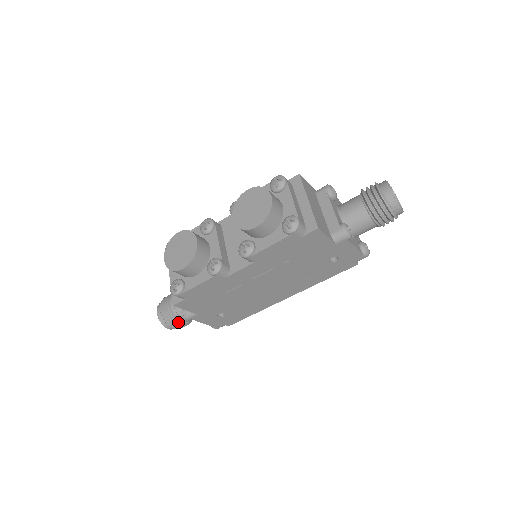
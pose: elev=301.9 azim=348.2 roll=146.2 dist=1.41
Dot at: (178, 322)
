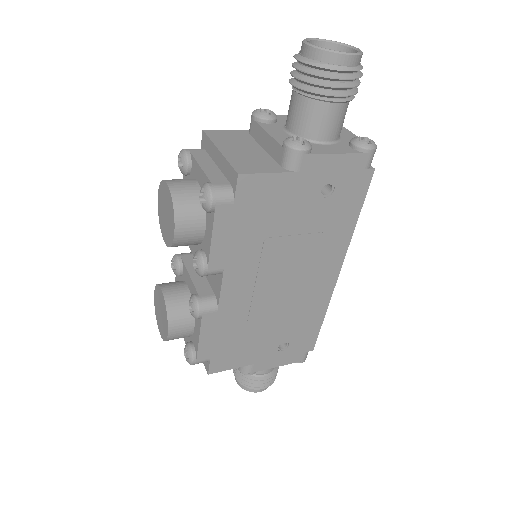
Dot at: (257, 380)
